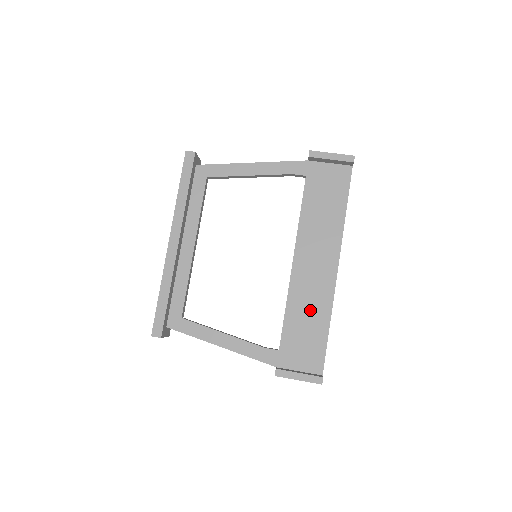
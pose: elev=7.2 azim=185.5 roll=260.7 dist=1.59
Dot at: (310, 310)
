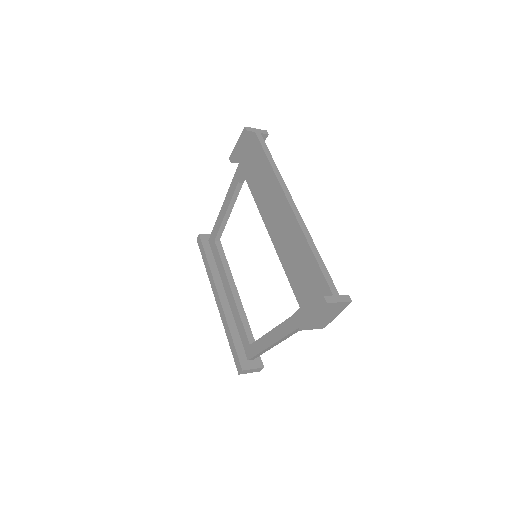
Dot at: (295, 254)
